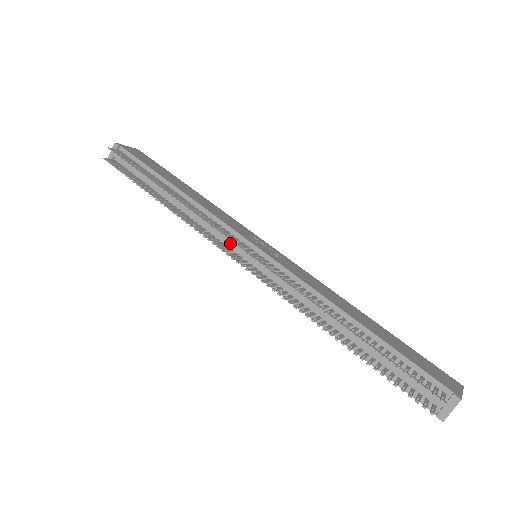
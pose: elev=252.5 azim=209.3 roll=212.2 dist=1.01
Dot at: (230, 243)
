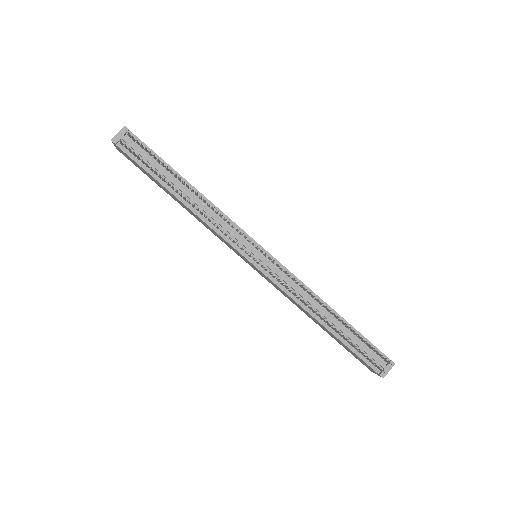
Dot at: (243, 243)
